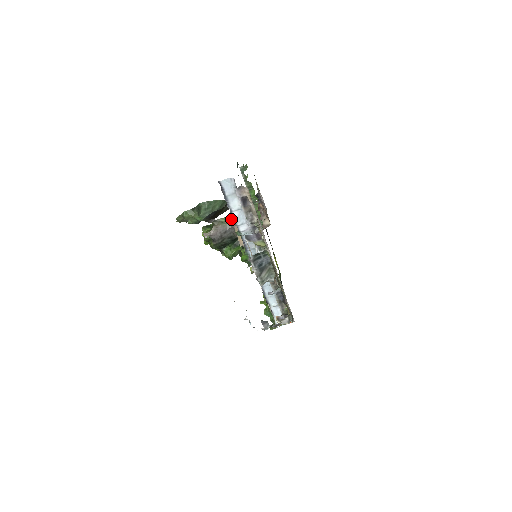
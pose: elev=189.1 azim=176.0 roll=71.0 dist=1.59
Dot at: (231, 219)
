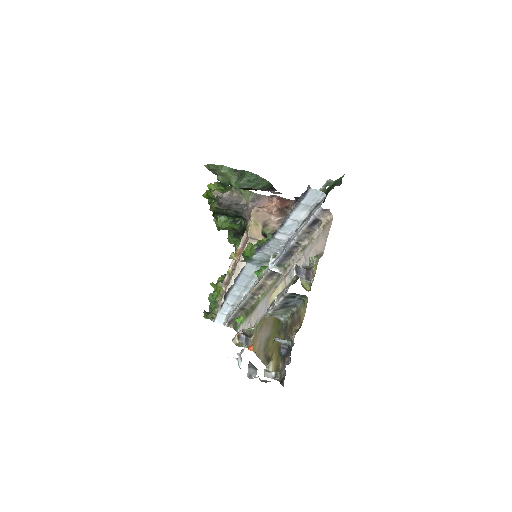
Dot at: (251, 195)
